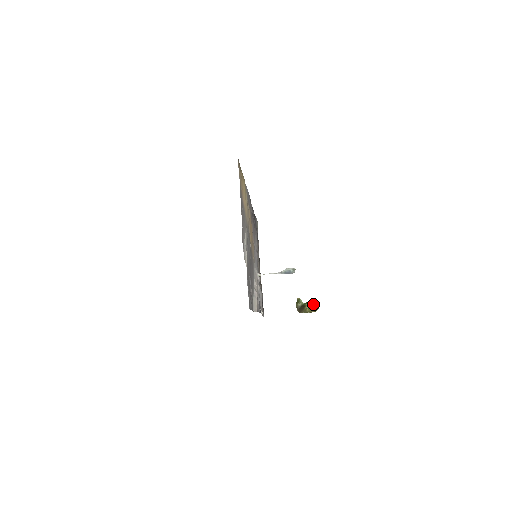
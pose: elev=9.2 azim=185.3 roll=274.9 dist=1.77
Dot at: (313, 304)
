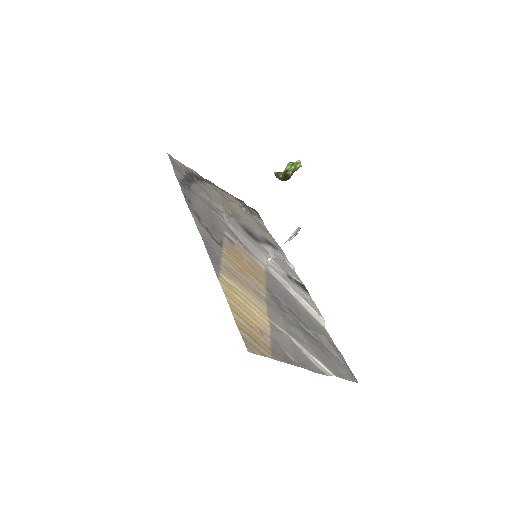
Dot at: (295, 168)
